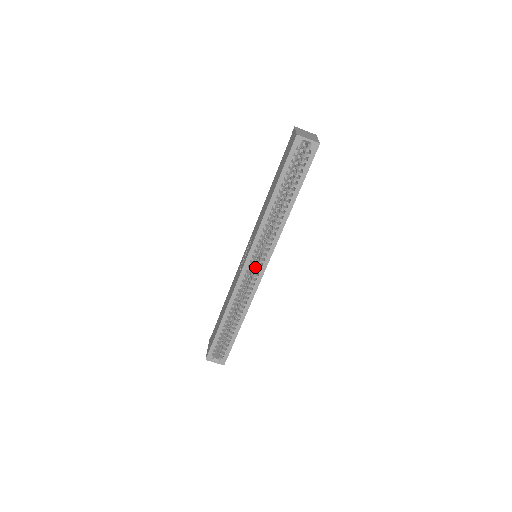
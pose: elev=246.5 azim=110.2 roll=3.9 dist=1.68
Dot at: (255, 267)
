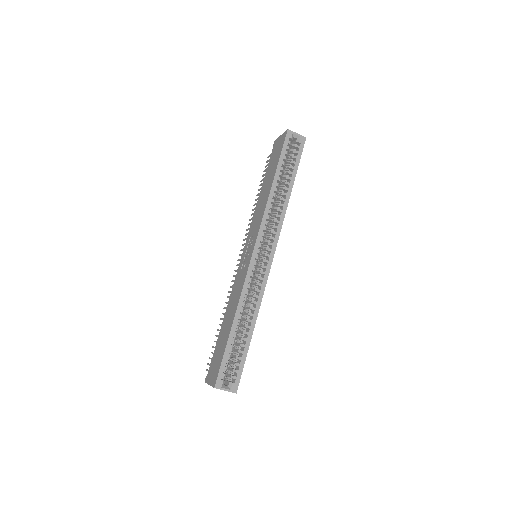
Dot at: (260, 261)
